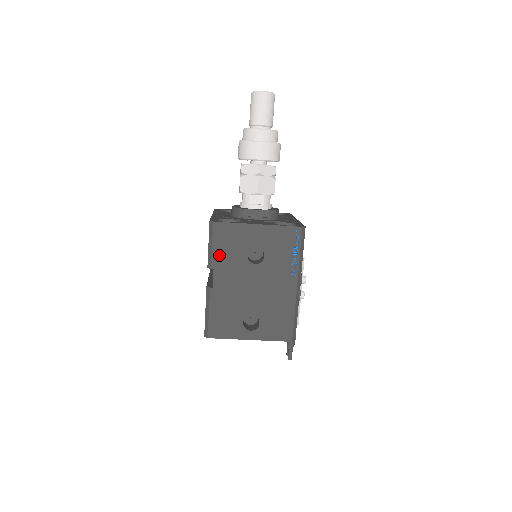
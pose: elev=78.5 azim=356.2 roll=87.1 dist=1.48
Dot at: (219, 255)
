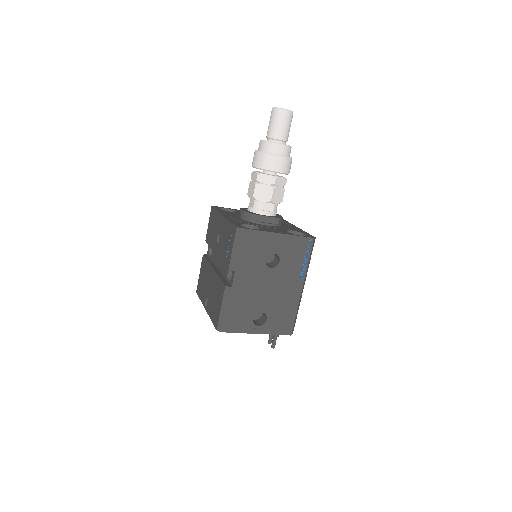
Dot at: (242, 258)
